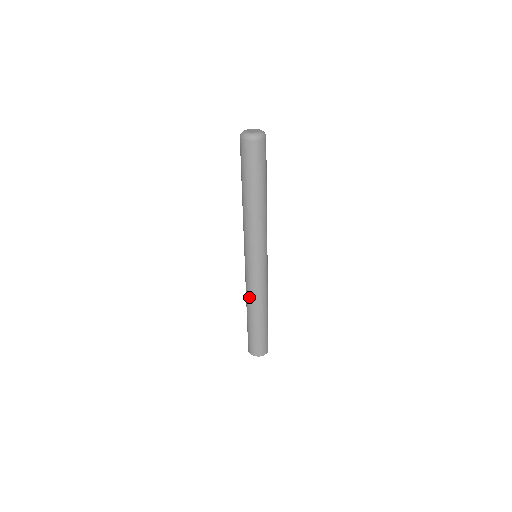
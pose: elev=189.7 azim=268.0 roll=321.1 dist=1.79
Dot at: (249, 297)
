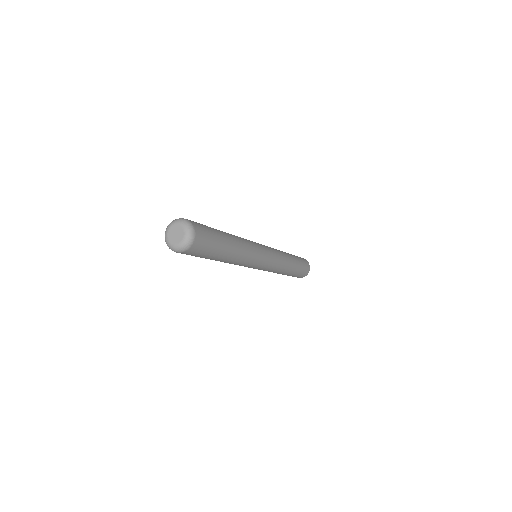
Dot at: occluded
